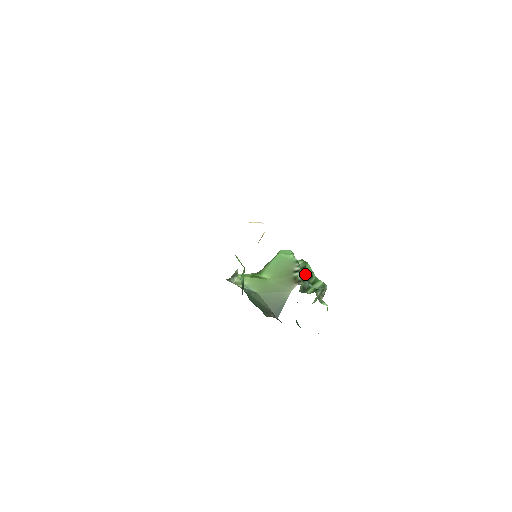
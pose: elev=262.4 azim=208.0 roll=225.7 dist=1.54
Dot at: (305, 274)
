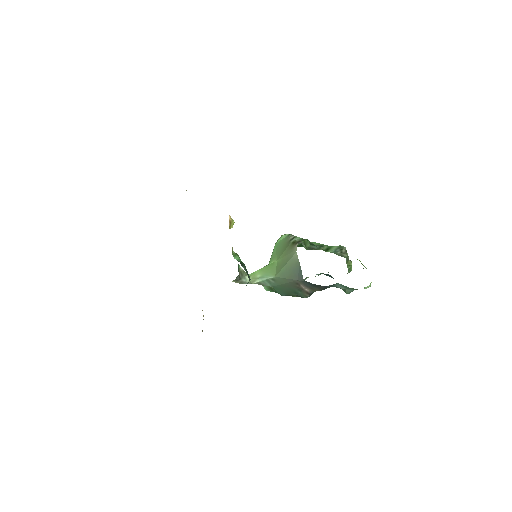
Dot at: (310, 244)
